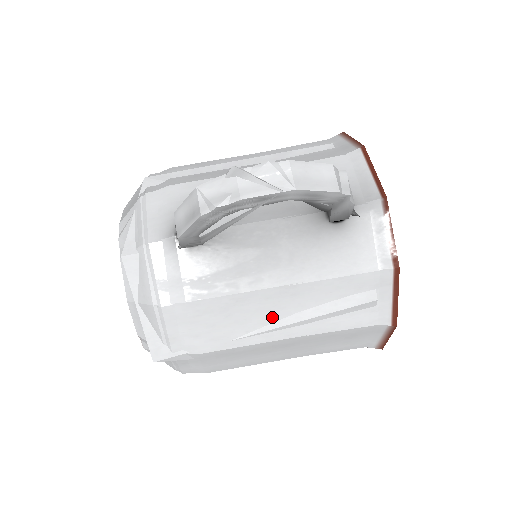
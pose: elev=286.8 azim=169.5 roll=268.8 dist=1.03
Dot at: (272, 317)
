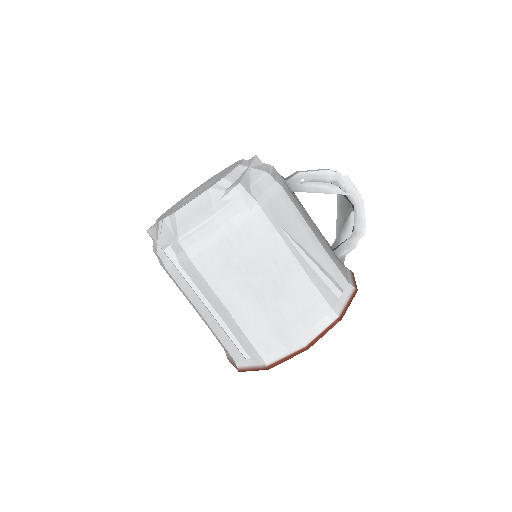
Dot at: (301, 242)
